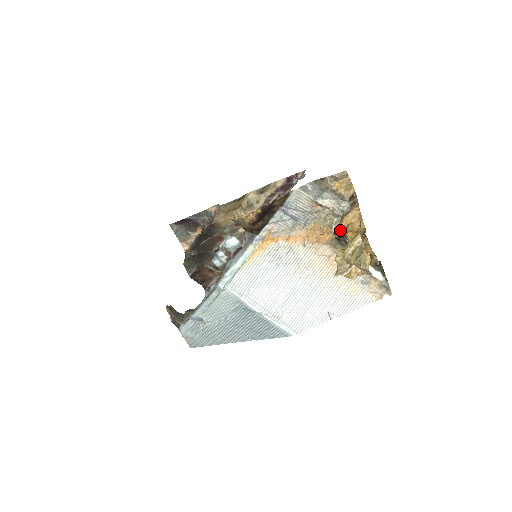
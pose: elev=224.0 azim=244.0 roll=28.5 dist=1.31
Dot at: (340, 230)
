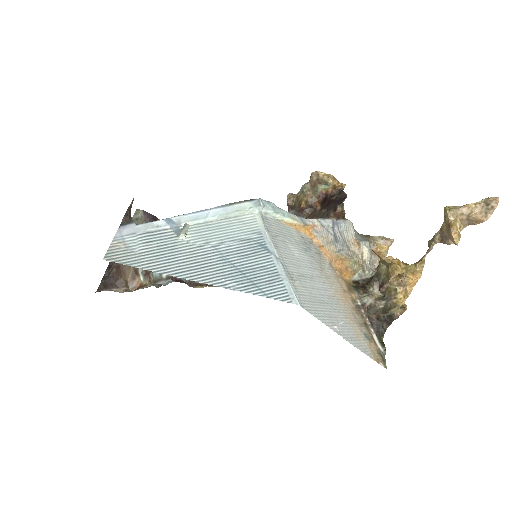
Dot at: (386, 257)
